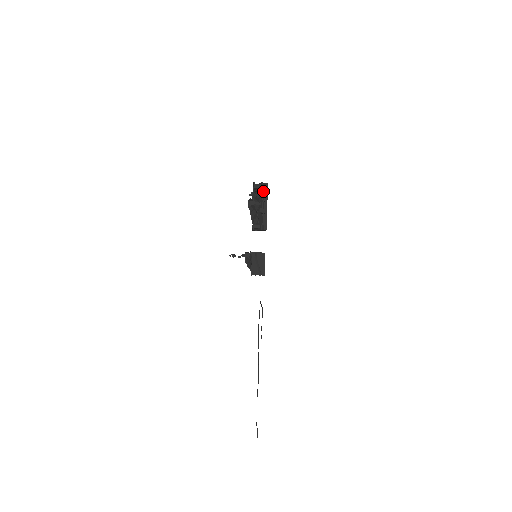
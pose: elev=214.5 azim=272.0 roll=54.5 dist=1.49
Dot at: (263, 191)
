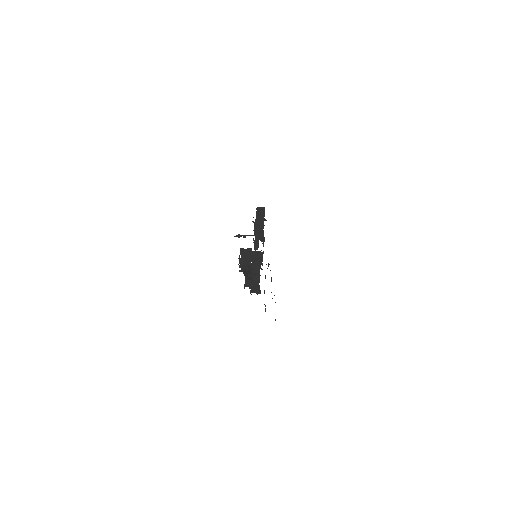
Dot at: occluded
